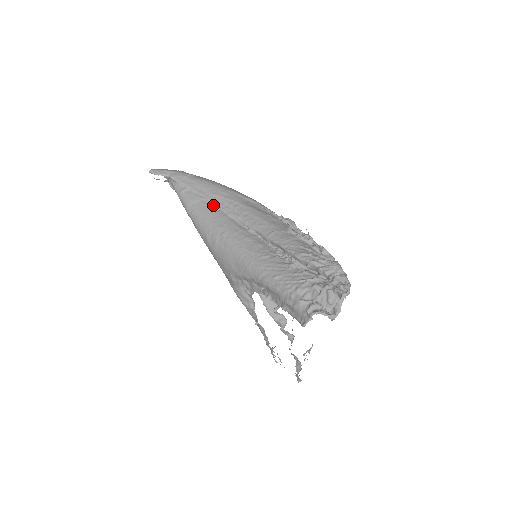
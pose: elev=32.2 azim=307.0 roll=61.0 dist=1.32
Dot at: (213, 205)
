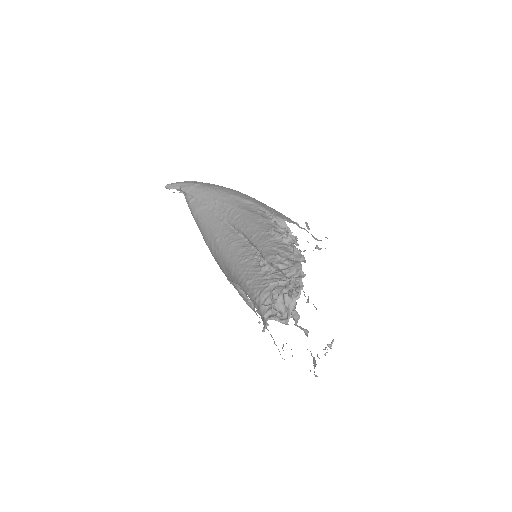
Dot at: (213, 212)
